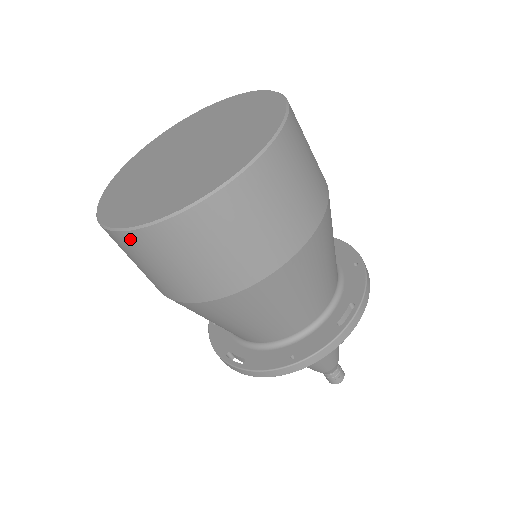
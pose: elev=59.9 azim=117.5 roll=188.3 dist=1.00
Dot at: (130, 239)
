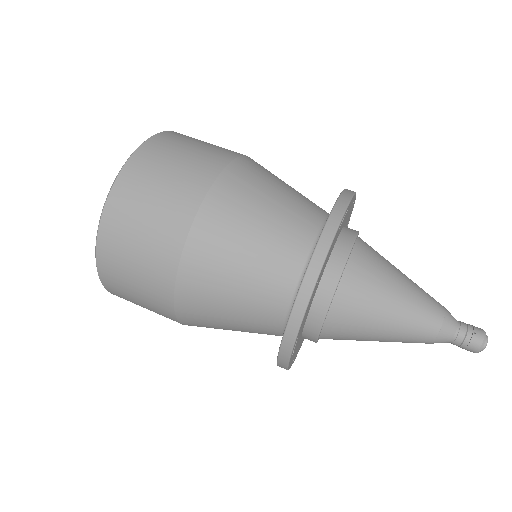
Dot at: (103, 260)
